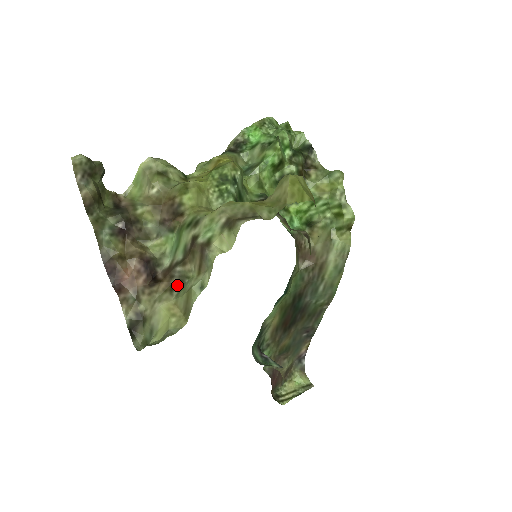
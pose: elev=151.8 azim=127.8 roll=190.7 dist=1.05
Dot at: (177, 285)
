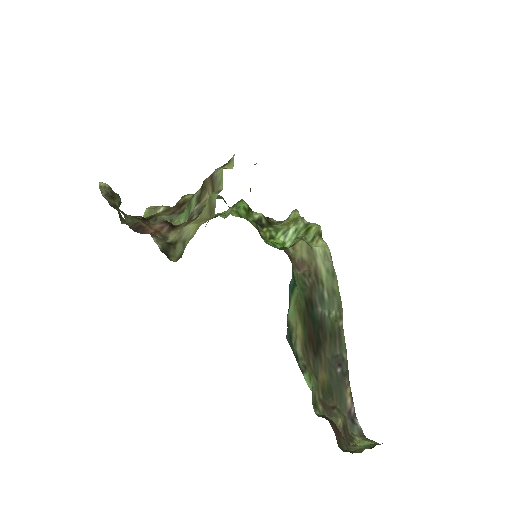
Dot at: (197, 217)
